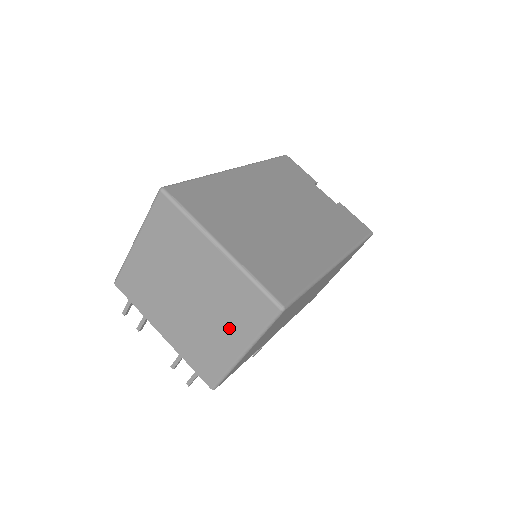
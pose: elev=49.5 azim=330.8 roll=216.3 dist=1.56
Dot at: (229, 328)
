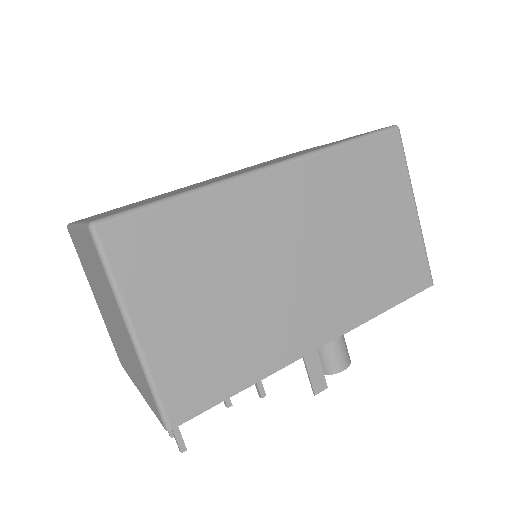
Dot at: (116, 312)
